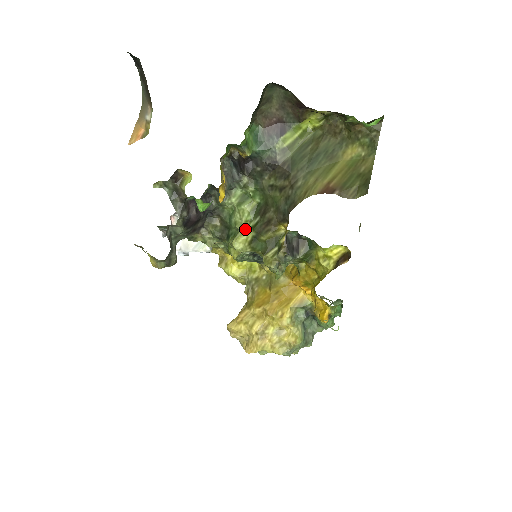
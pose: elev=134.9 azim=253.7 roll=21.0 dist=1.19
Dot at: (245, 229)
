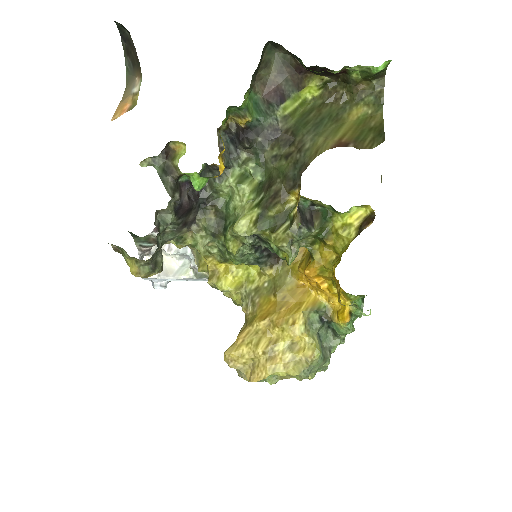
Dot at: (248, 209)
